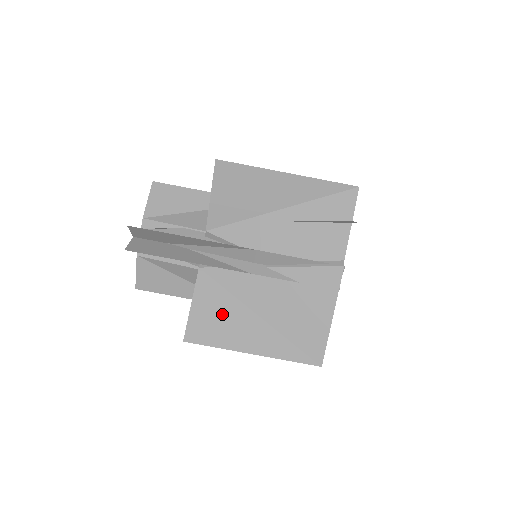
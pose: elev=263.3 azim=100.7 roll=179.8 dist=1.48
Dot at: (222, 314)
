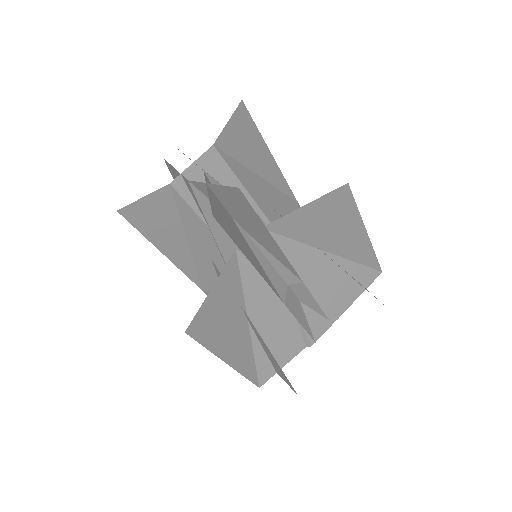
Dot at: occluded
